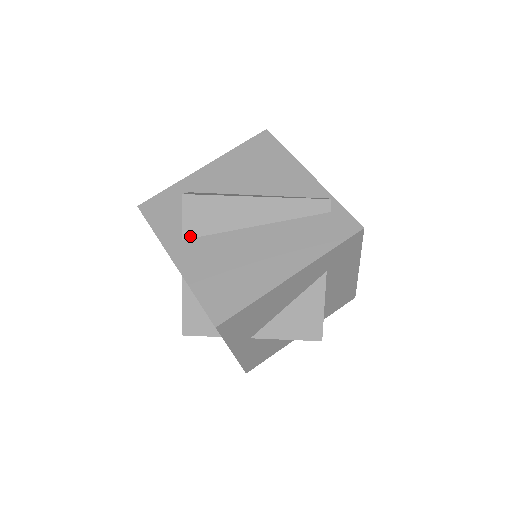
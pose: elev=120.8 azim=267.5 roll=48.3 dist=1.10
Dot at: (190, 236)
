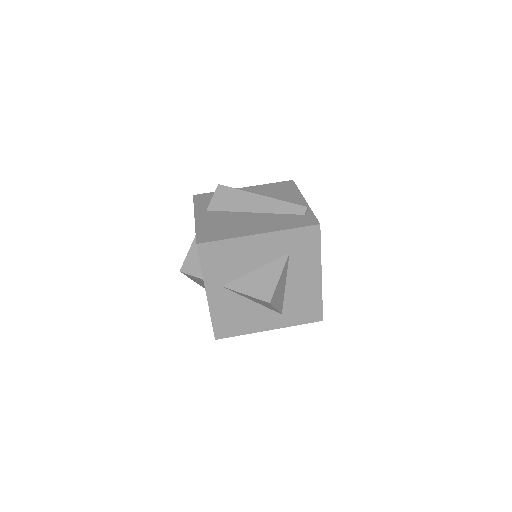
Dot at: (212, 209)
